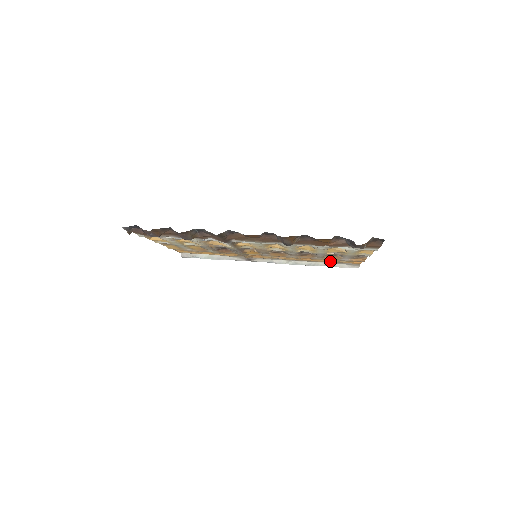
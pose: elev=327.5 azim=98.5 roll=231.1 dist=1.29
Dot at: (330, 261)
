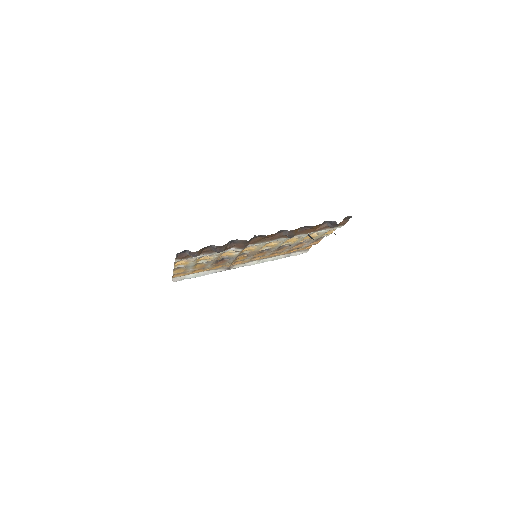
Dot at: (290, 252)
